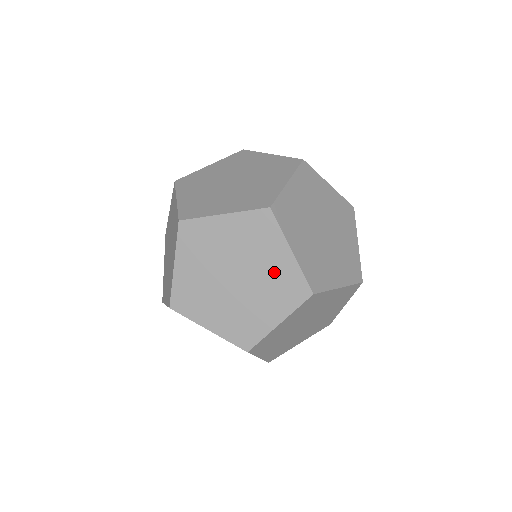
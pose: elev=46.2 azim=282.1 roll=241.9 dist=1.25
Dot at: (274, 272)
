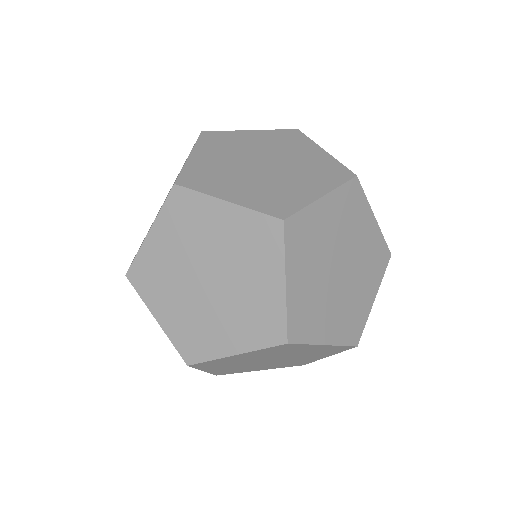
Dot at: (232, 237)
